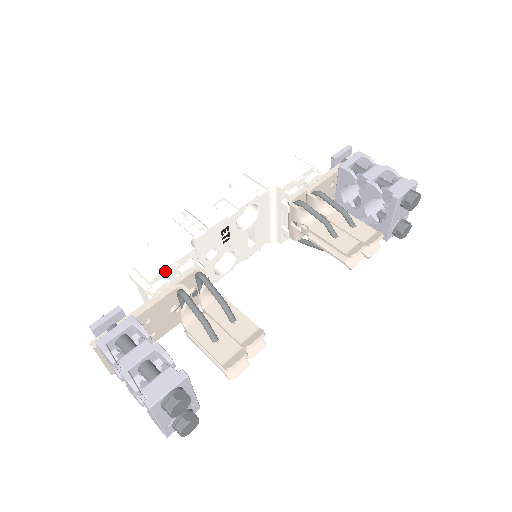
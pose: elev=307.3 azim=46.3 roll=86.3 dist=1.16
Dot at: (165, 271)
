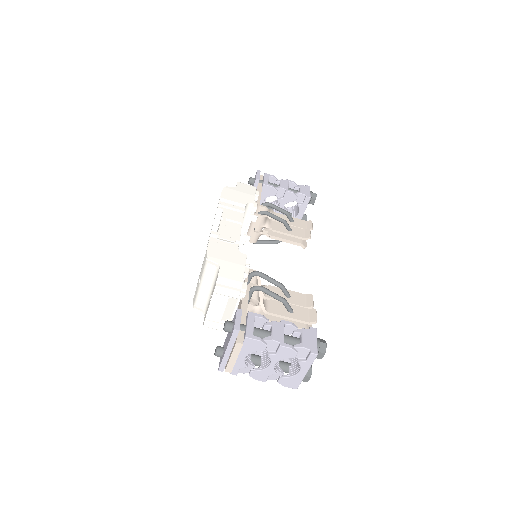
Dot at: (242, 276)
